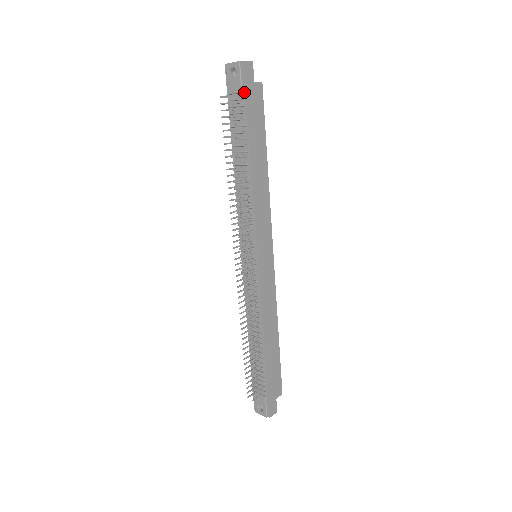
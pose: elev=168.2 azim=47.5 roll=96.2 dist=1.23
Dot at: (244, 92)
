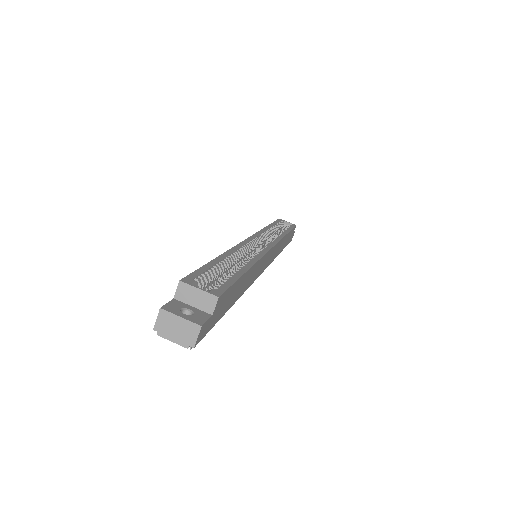
Dot at: occluded
